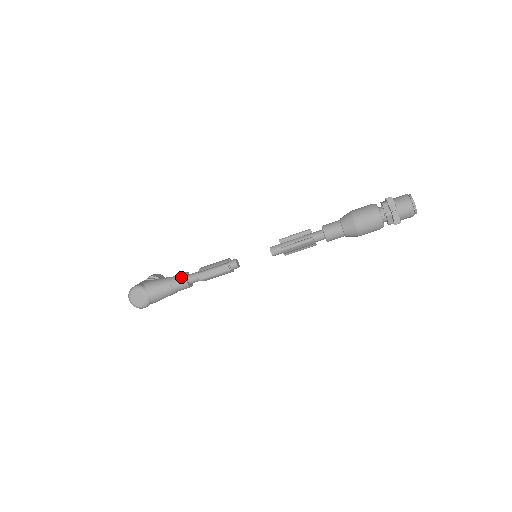
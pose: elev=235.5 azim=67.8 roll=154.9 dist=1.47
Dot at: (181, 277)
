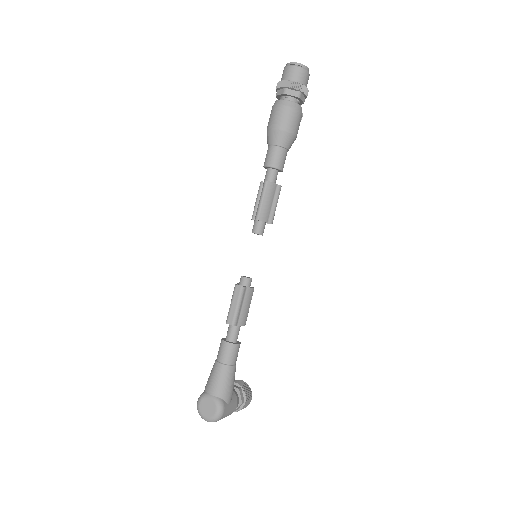
Dot at: (220, 345)
